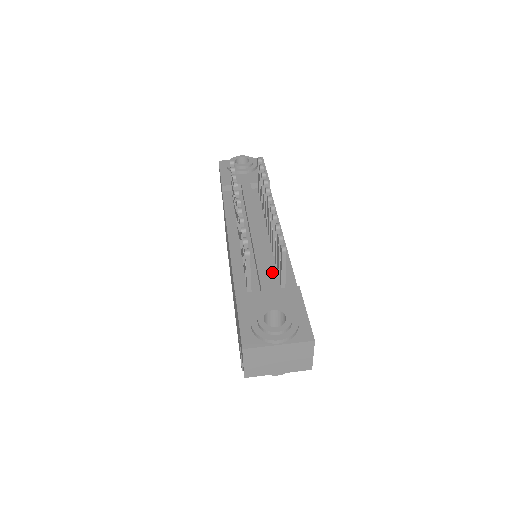
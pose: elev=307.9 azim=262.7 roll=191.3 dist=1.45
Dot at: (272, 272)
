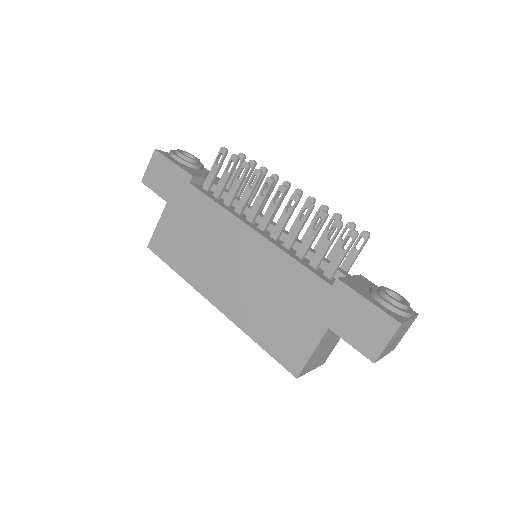
Dot at: occluded
